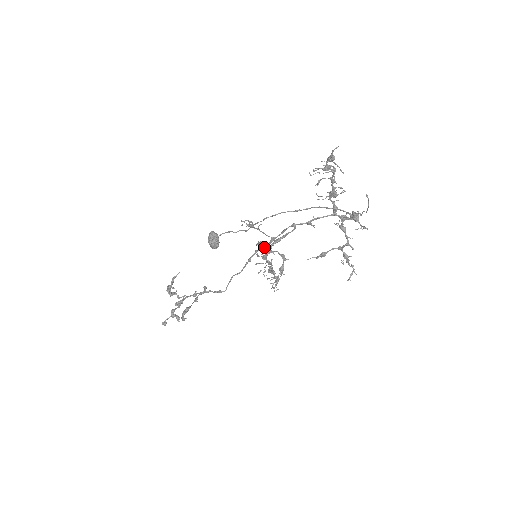
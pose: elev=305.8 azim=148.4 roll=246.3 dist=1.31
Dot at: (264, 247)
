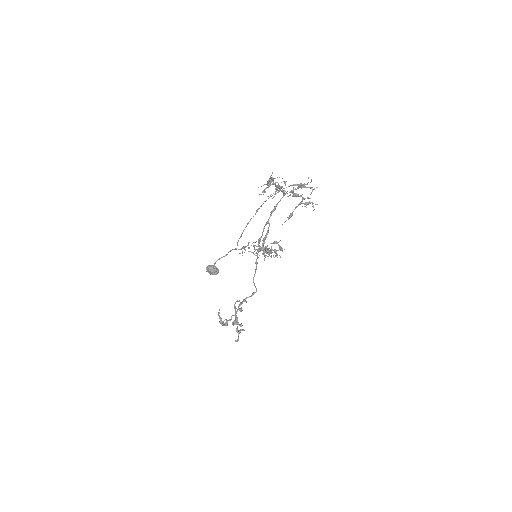
Dot at: occluded
